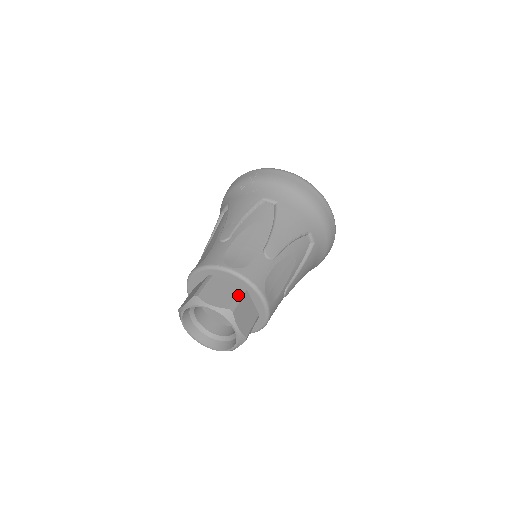
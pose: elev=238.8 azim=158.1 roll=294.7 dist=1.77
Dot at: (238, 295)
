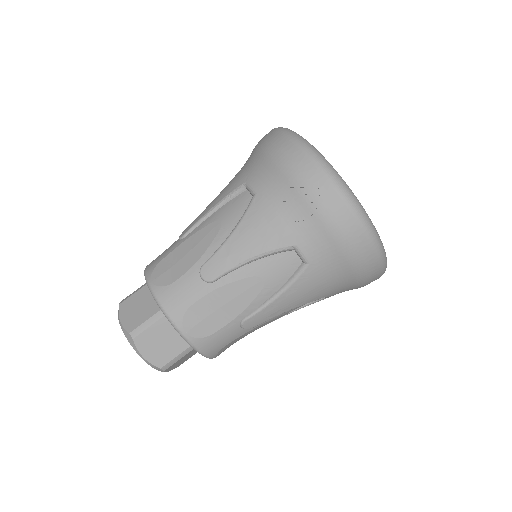
Dot at: (181, 354)
